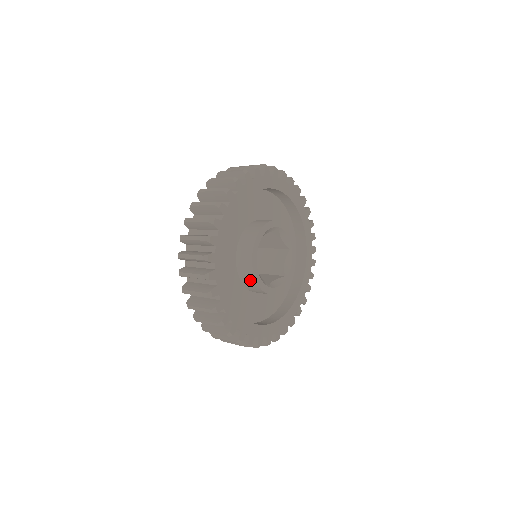
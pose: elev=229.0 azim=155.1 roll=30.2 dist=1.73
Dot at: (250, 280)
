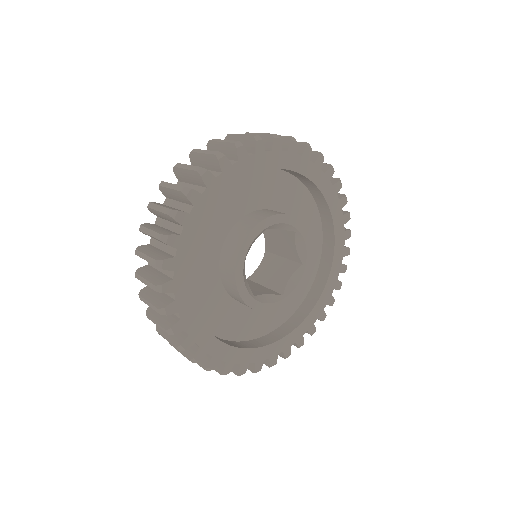
Dot at: occluded
